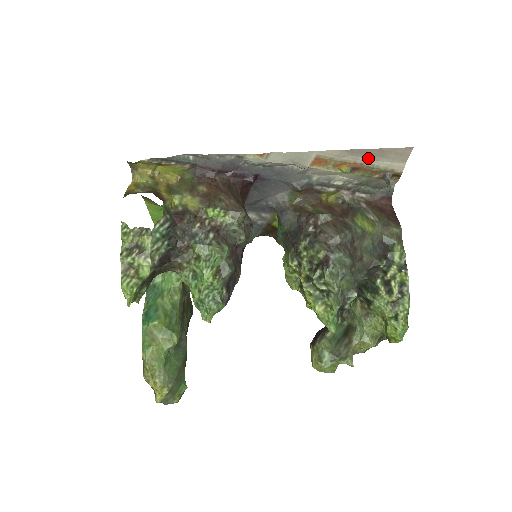
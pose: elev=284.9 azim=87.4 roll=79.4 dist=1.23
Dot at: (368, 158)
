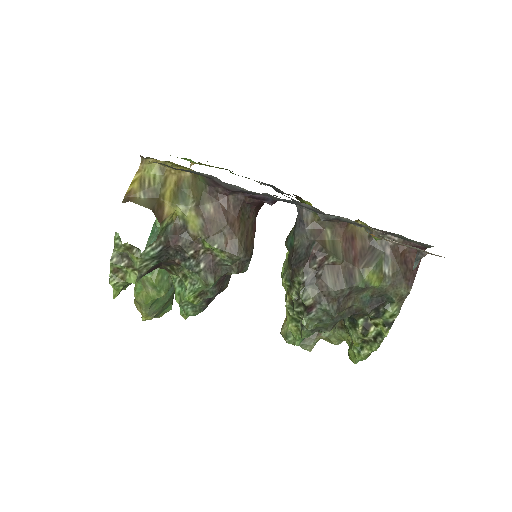
Dot at: occluded
